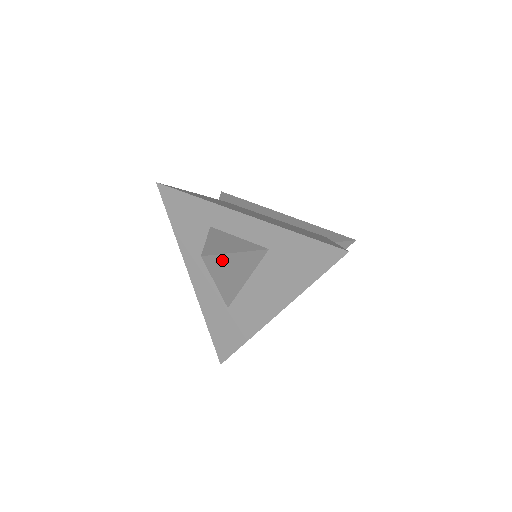
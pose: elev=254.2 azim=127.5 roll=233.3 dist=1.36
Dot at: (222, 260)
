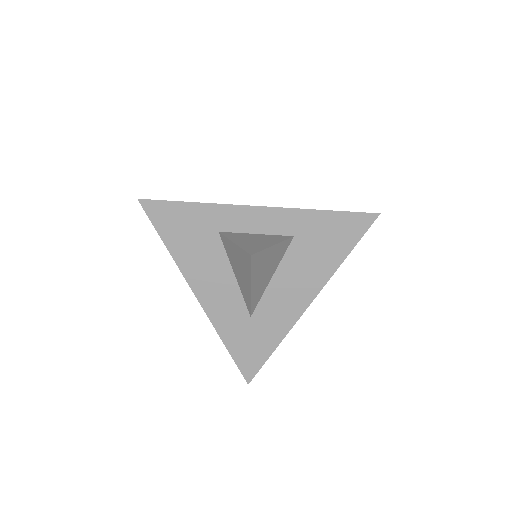
Dot at: (262, 257)
